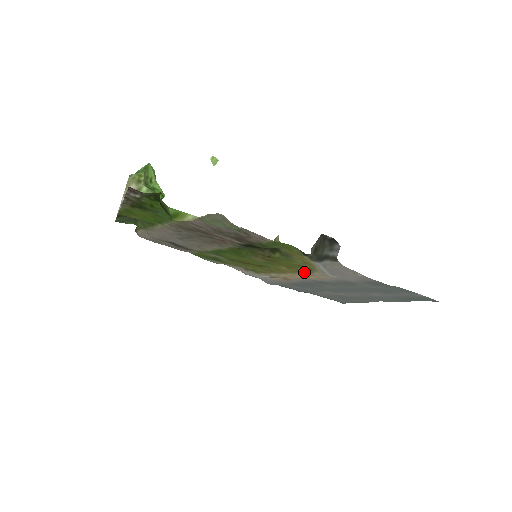
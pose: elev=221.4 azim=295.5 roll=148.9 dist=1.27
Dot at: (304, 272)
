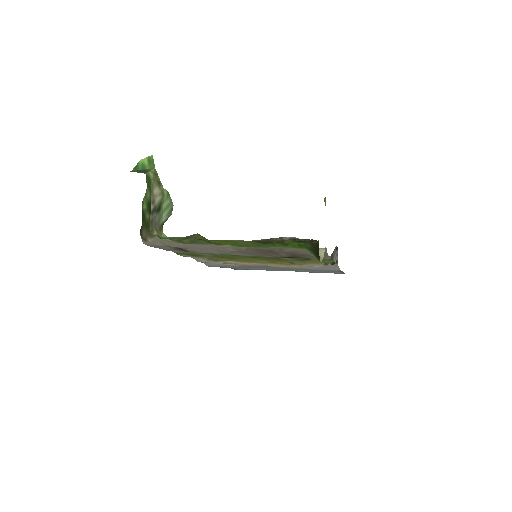
Dot at: (278, 264)
